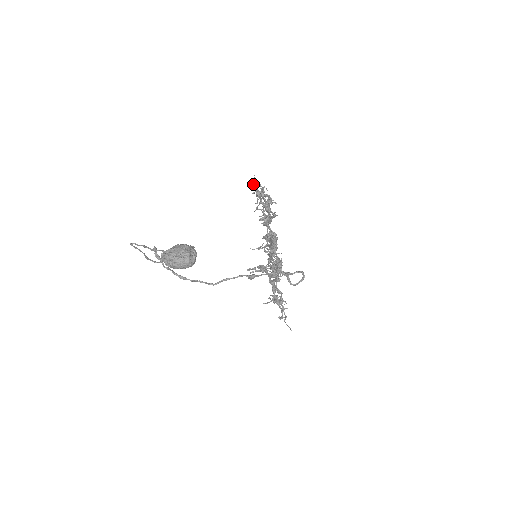
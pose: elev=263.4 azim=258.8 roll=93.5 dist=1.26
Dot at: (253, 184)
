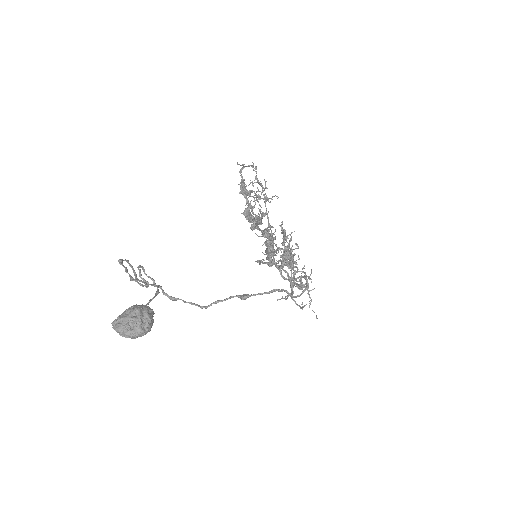
Dot at: occluded
